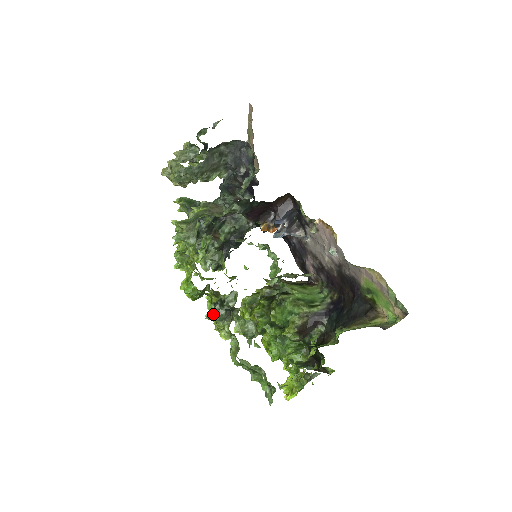
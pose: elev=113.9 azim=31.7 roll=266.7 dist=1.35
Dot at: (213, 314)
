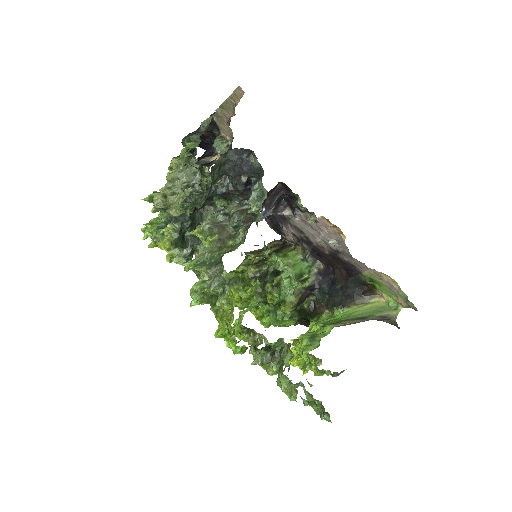
Dot at: (260, 360)
